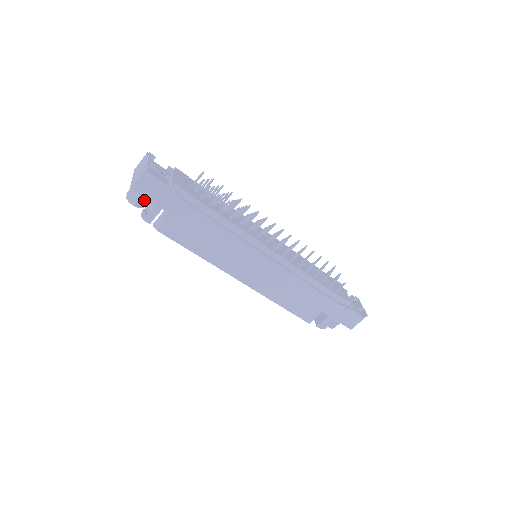
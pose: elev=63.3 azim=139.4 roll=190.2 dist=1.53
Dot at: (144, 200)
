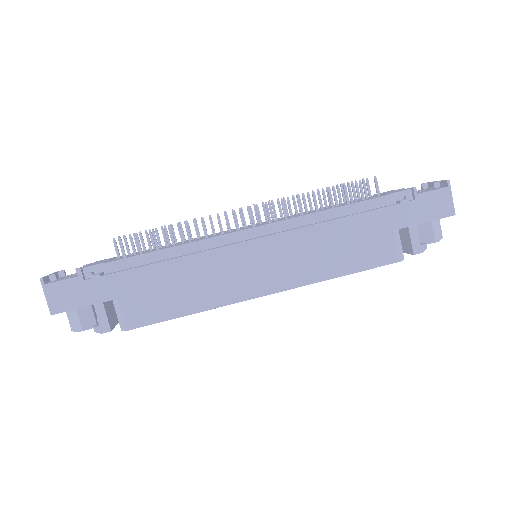
Dot at: (87, 316)
